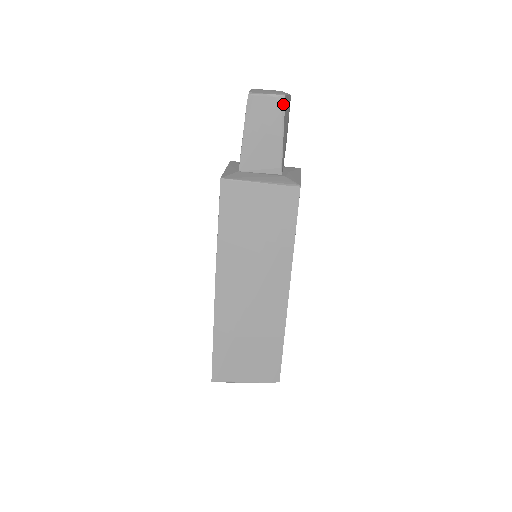
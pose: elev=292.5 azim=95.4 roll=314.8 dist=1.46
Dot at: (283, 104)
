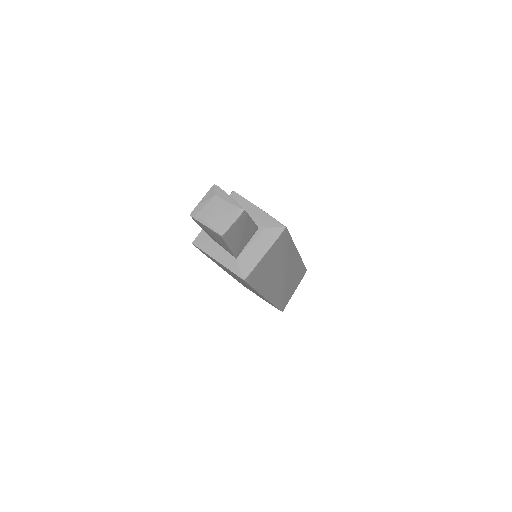
Dot at: (246, 213)
